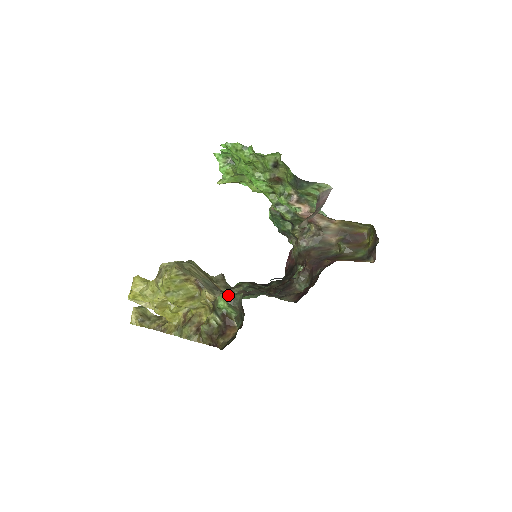
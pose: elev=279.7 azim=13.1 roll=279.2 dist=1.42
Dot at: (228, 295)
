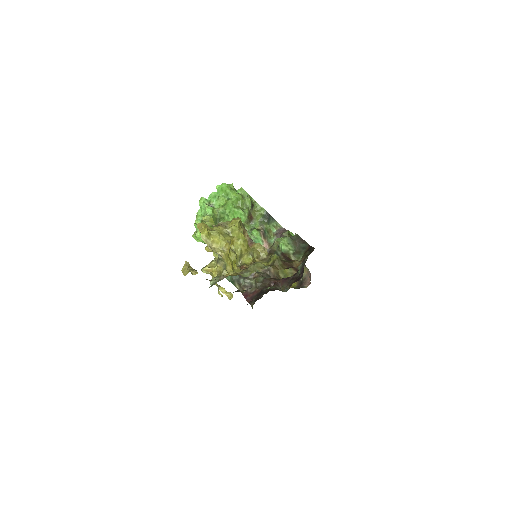
Dot at: (285, 236)
